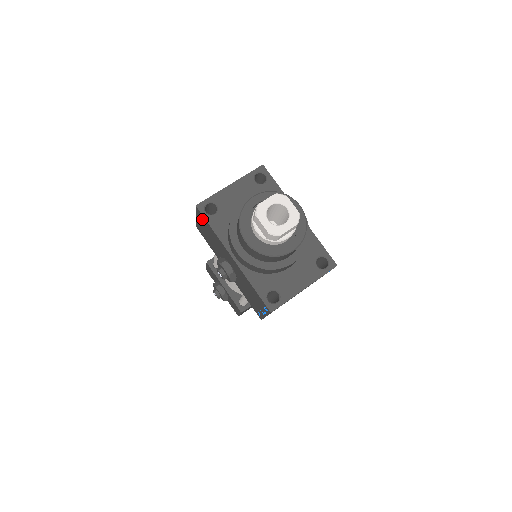
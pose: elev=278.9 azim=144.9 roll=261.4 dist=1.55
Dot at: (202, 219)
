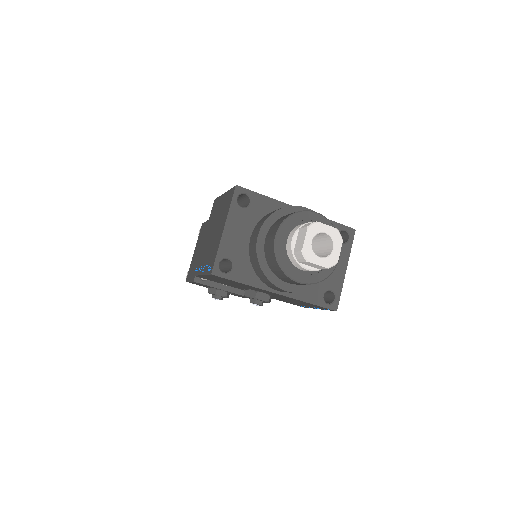
Dot at: (220, 278)
